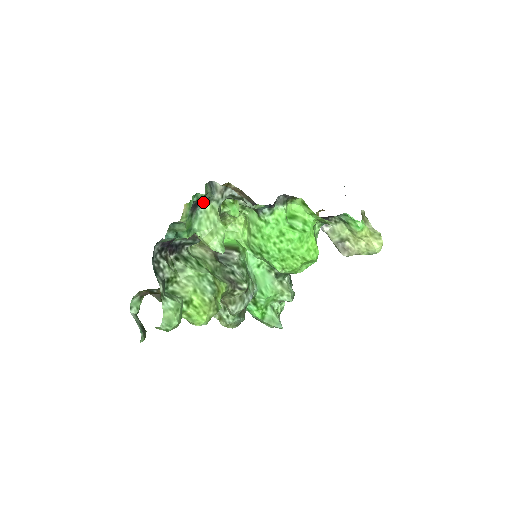
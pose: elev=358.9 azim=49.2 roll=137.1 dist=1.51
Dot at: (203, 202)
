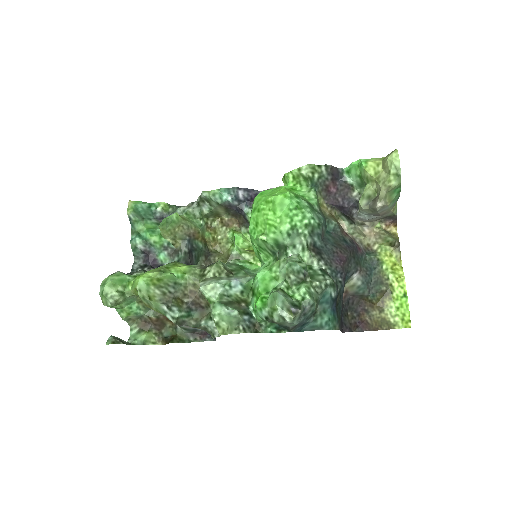
Dot at: occluded
